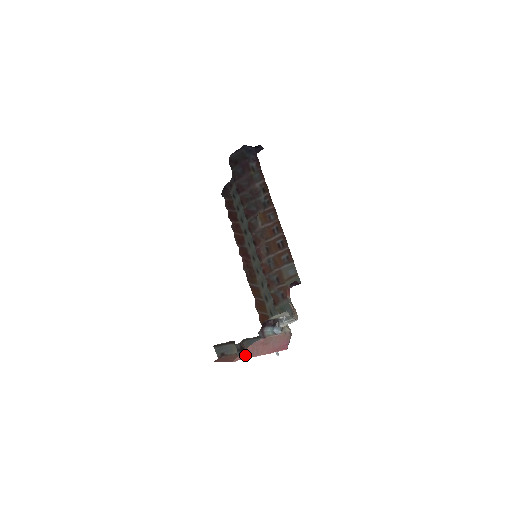
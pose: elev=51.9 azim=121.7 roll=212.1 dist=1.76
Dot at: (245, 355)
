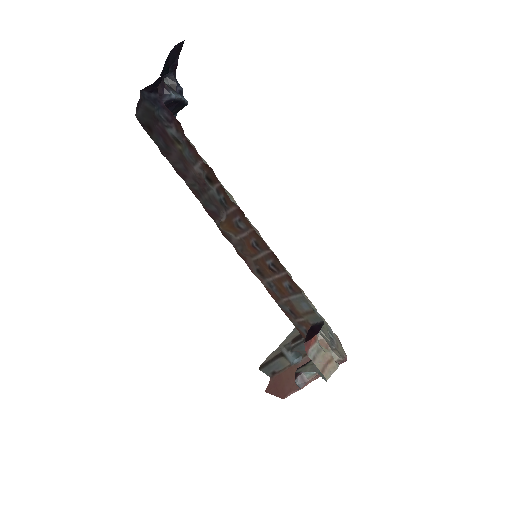
Dot at: (294, 391)
